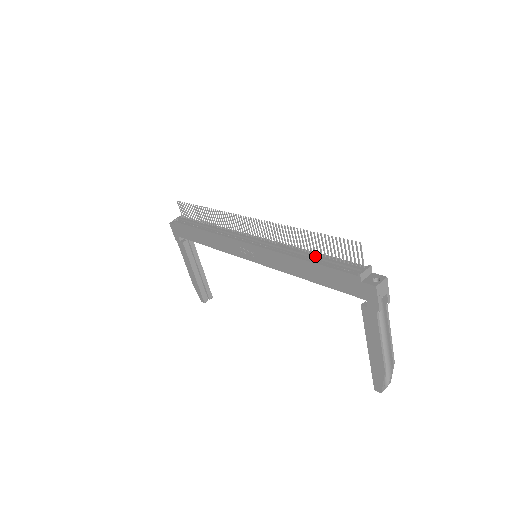
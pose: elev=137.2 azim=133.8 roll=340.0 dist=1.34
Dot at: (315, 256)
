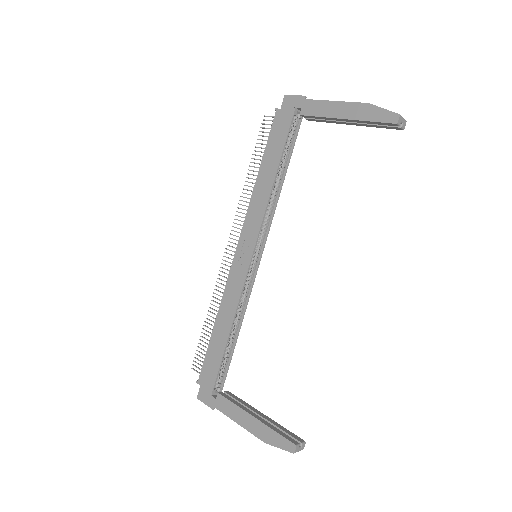
Dot at: occluded
